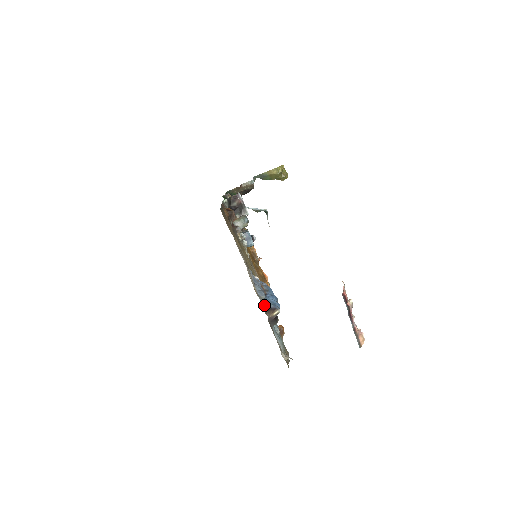
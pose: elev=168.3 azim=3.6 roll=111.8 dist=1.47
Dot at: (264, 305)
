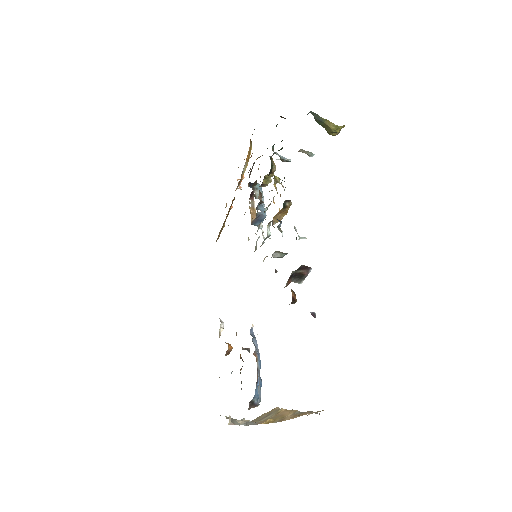
Dot at: (252, 400)
